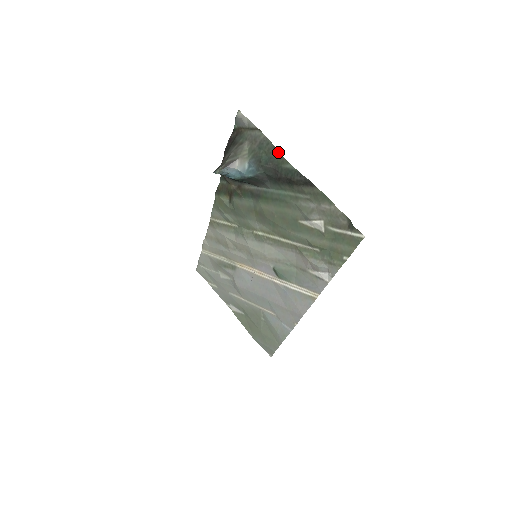
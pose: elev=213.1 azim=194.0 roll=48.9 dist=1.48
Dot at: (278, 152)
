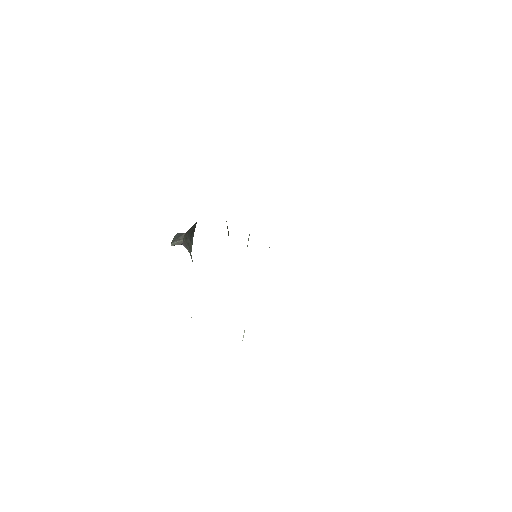
Dot at: occluded
